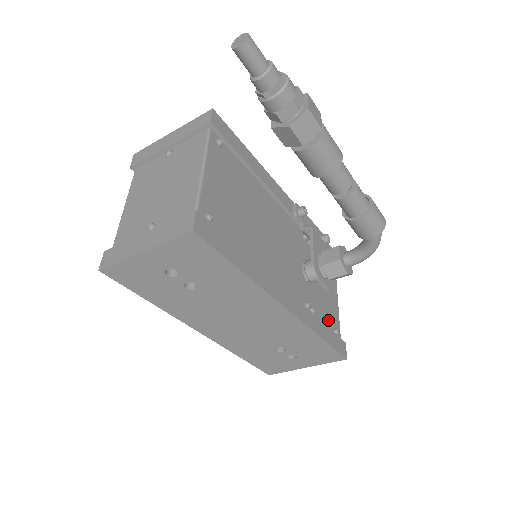
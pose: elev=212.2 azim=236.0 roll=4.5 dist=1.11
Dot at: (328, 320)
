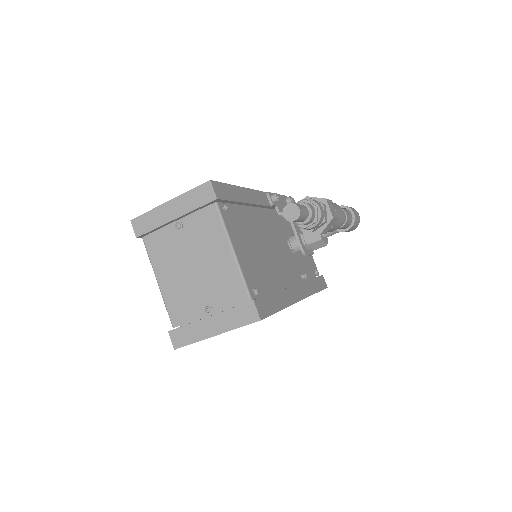
Dot at: (311, 269)
